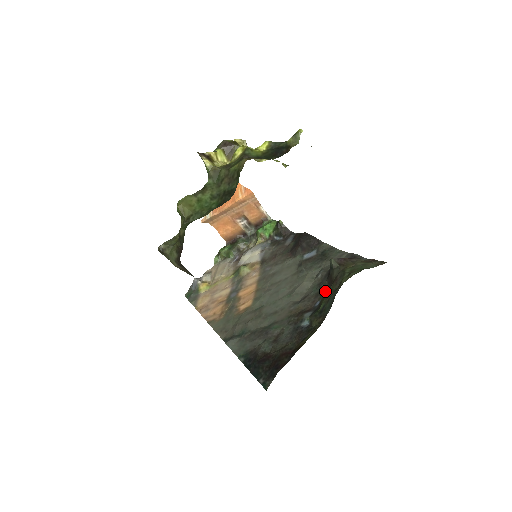
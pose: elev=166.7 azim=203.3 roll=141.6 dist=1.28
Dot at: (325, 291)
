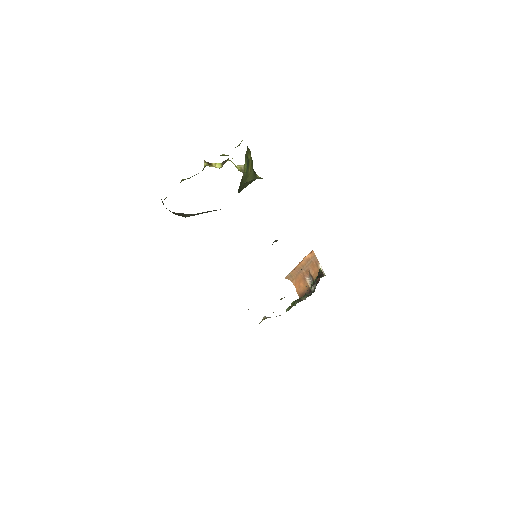
Dot at: occluded
